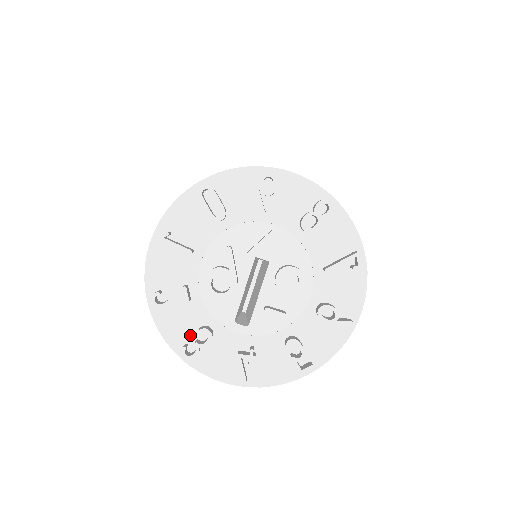
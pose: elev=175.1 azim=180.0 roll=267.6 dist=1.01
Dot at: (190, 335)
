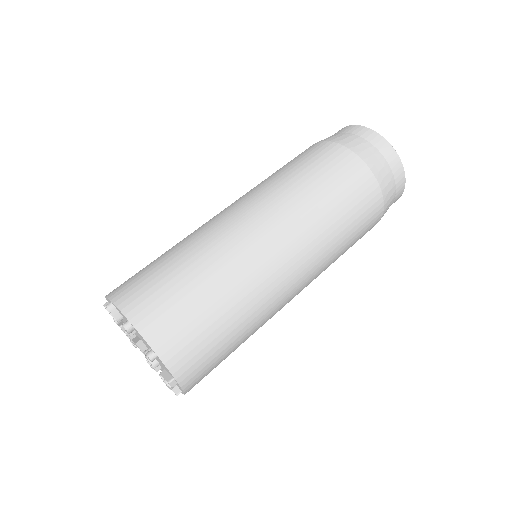
Dot at: occluded
